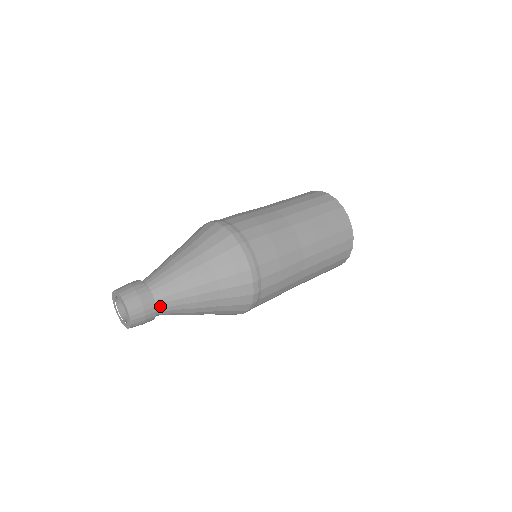
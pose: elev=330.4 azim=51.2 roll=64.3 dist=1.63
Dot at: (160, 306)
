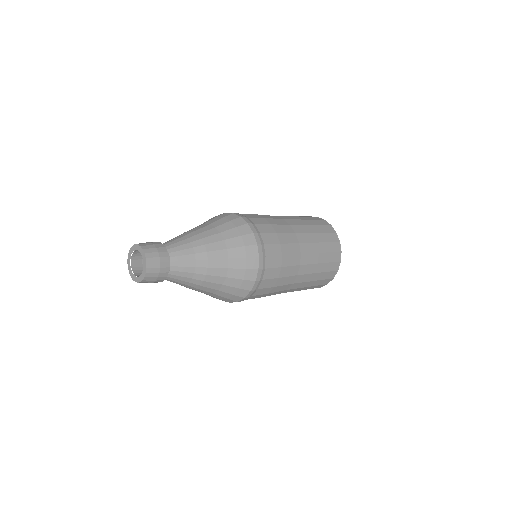
Dot at: (170, 276)
